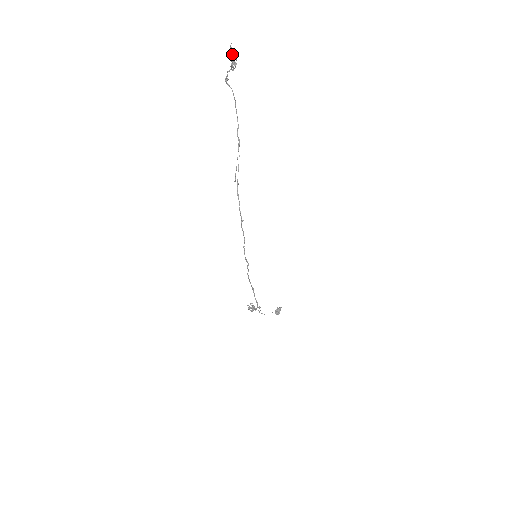
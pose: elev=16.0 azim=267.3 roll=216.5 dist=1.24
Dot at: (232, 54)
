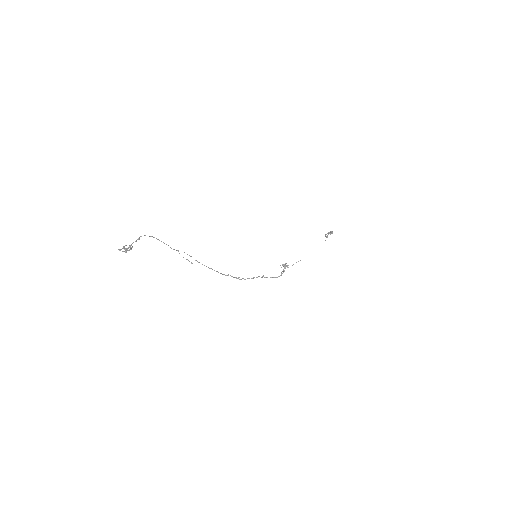
Dot at: (124, 246)
